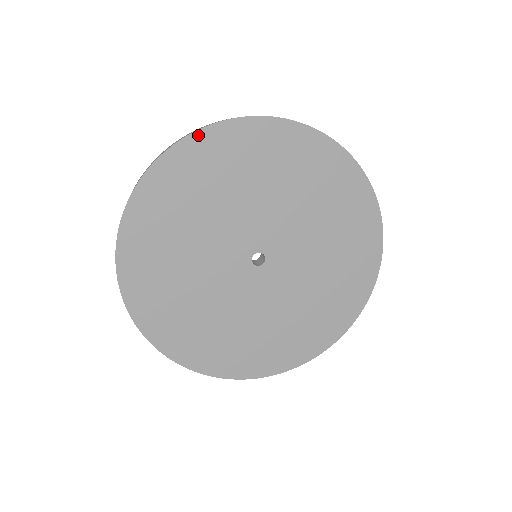
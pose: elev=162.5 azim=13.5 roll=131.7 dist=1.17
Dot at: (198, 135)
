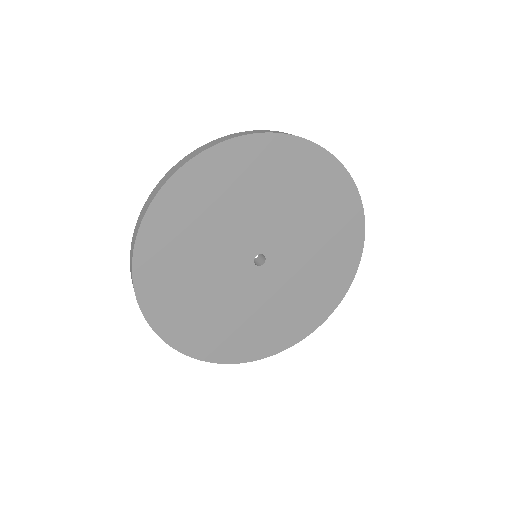
Dot at: (221, 147)
